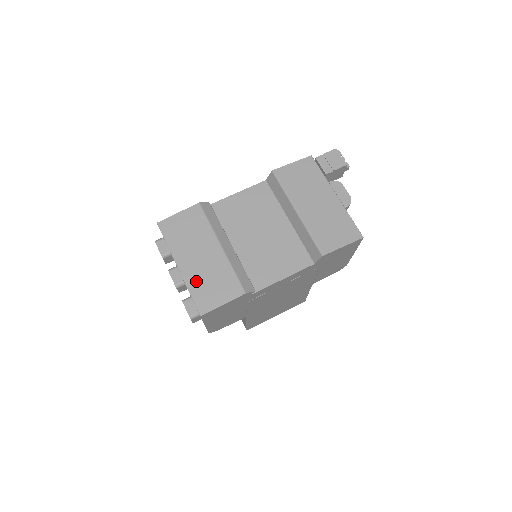
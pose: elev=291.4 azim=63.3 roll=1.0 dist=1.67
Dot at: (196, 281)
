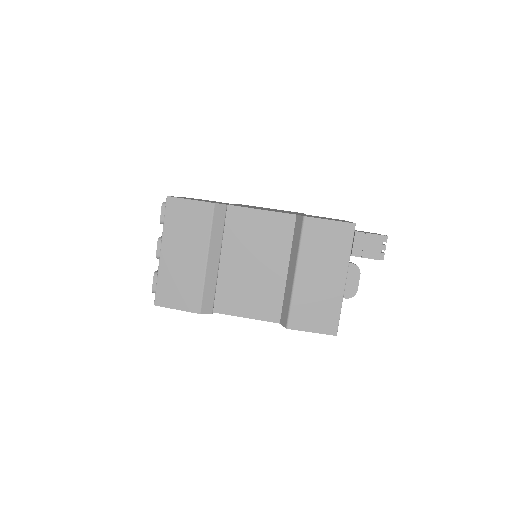
Dot at: (168, 274)
